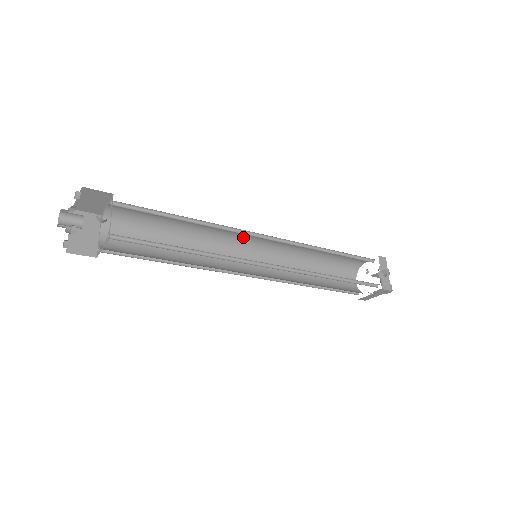
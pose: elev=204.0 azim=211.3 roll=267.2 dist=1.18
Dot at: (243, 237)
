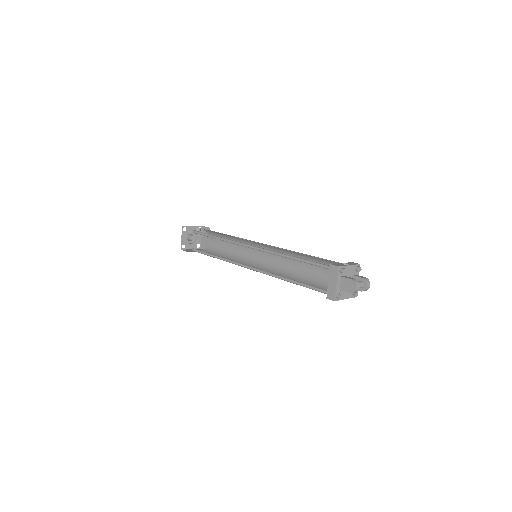
Dot at: (260, 256)
